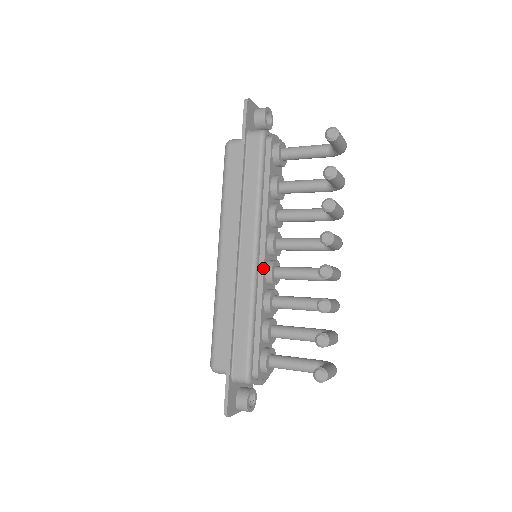
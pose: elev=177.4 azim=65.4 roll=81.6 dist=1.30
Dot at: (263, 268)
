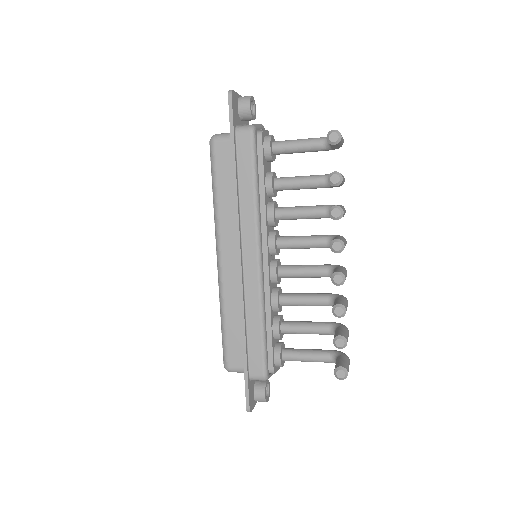
Dot at: (268, 271)
